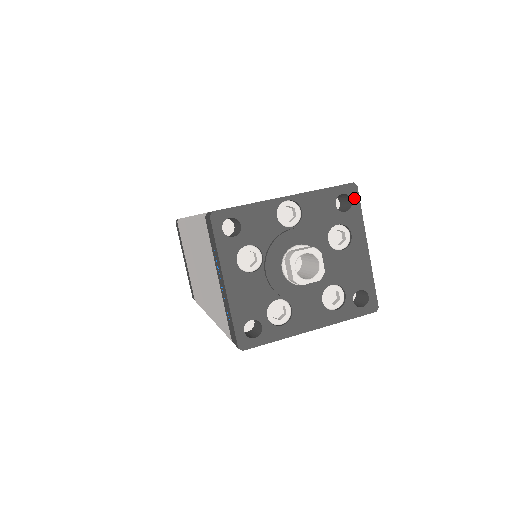
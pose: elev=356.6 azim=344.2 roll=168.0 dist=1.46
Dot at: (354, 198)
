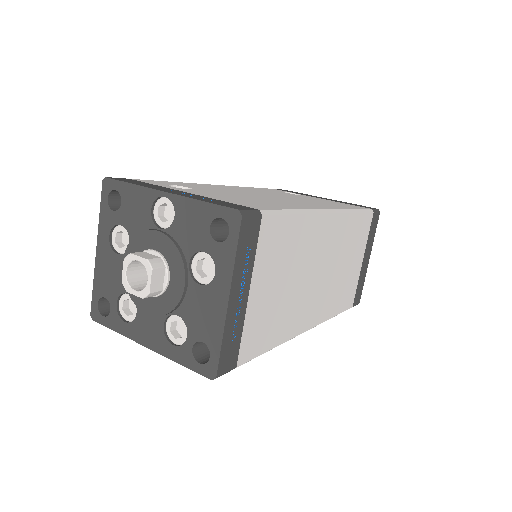
Dot at: (233, 230)
